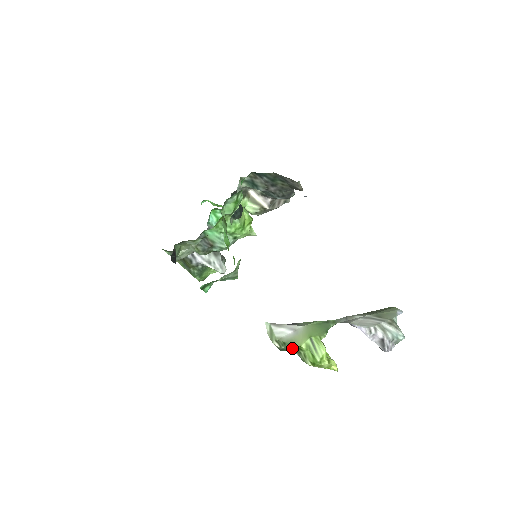
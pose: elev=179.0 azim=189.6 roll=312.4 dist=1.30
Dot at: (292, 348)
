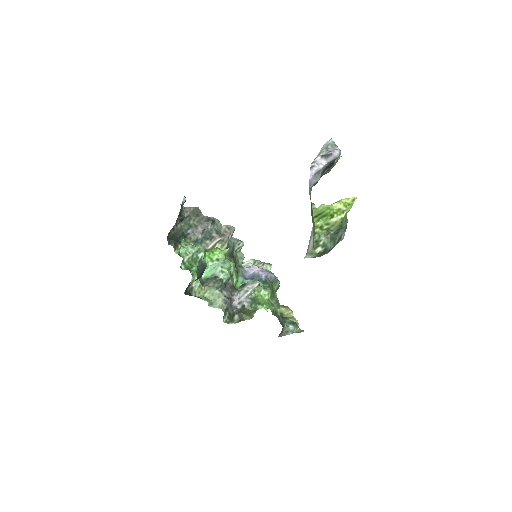
Dot at: (323, 236)
